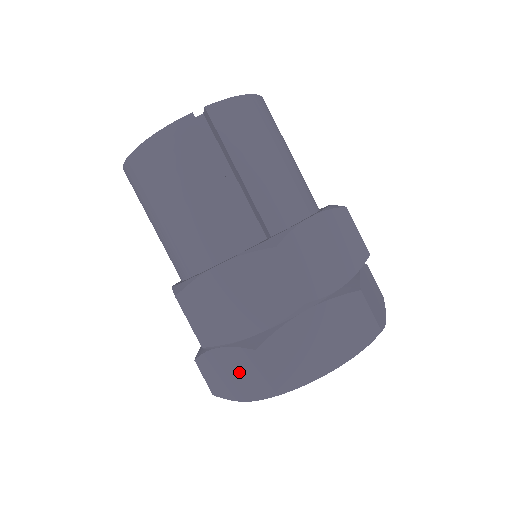
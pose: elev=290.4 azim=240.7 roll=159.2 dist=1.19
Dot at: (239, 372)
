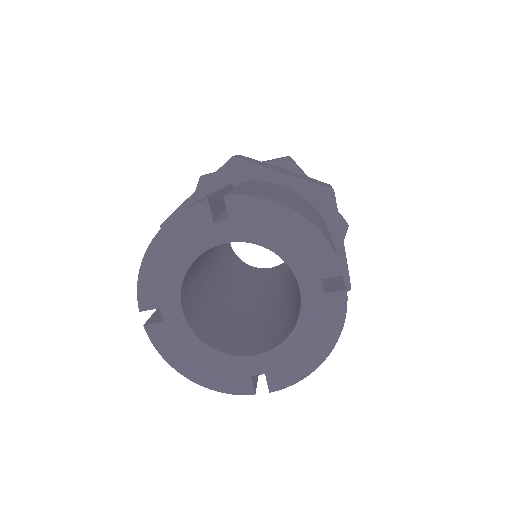
Dot at: occluded
